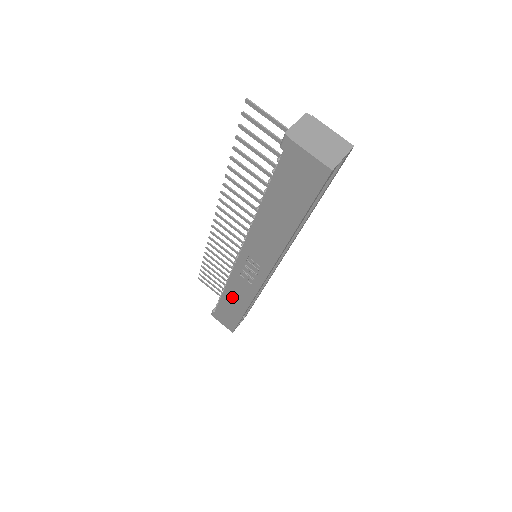
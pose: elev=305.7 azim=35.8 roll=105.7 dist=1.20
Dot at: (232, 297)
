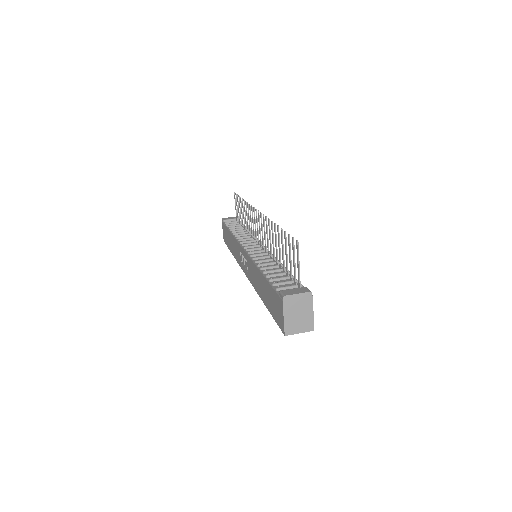
Dot at: (232, 242)
